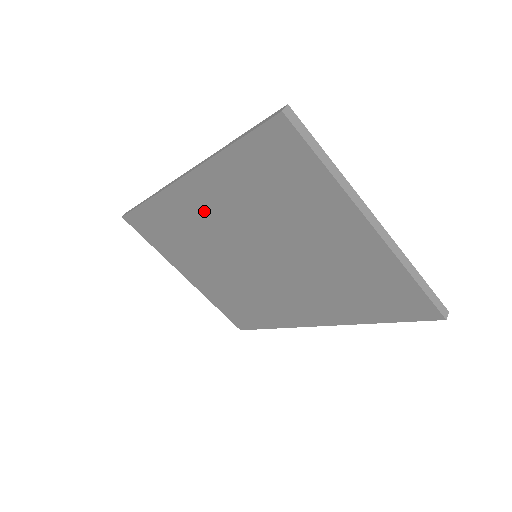
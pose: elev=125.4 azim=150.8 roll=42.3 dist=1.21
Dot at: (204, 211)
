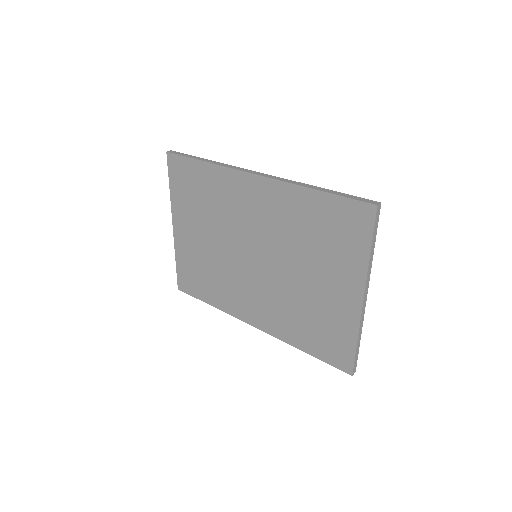
Dot at: (251, 204)
